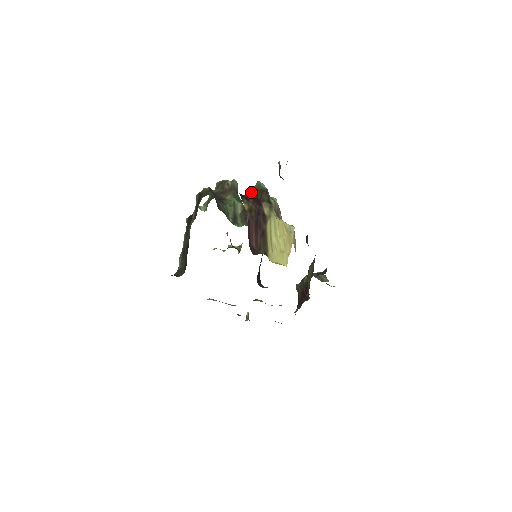
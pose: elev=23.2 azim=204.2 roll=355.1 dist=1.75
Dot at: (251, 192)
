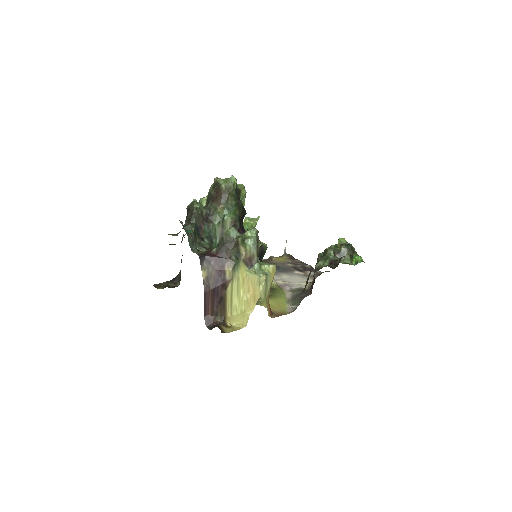
Dot at: (218, 245)
